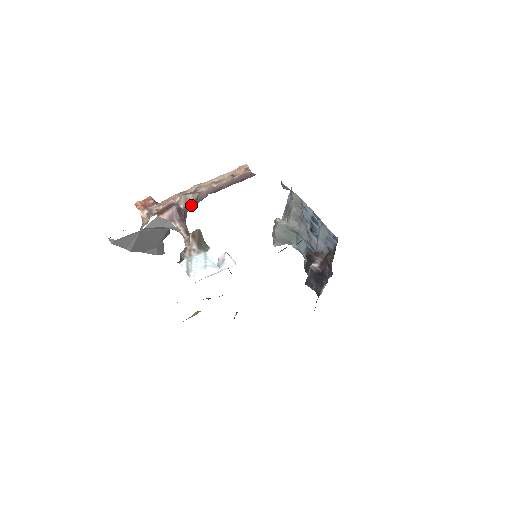
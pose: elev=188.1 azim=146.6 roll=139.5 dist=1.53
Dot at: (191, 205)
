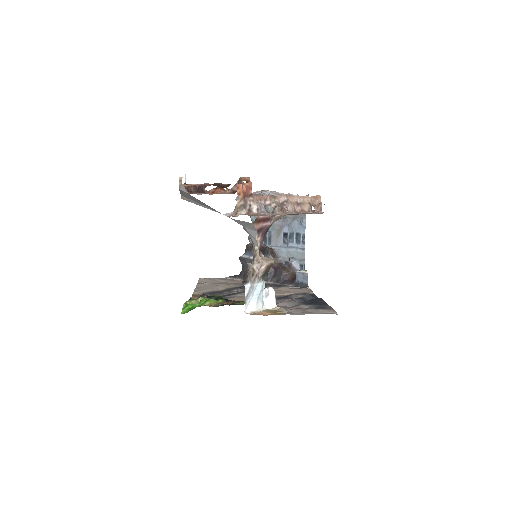
Dot at: occluded
